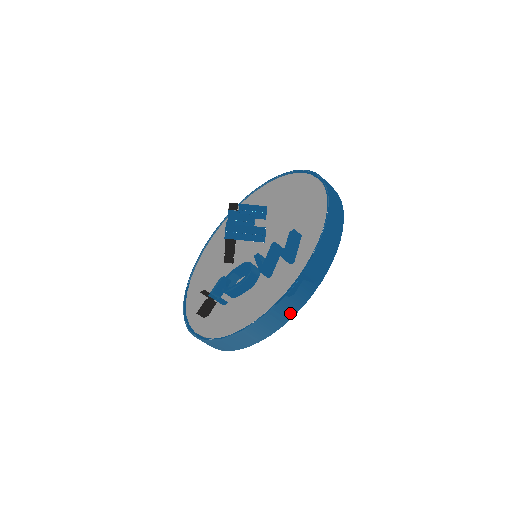
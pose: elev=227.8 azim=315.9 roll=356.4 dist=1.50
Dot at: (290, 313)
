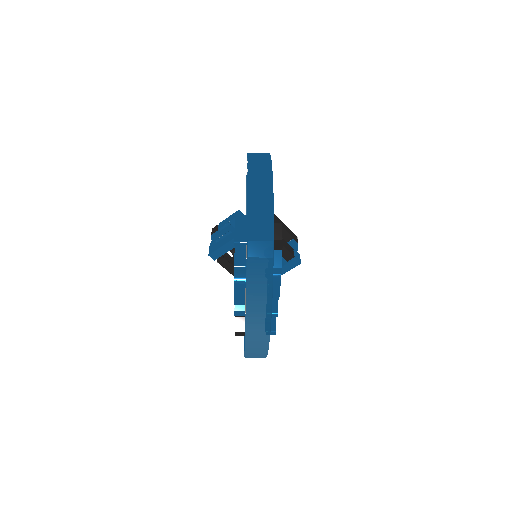
Dot at: (266, 289)
